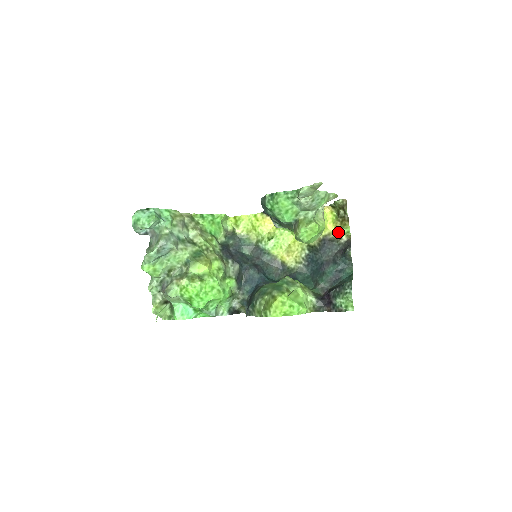
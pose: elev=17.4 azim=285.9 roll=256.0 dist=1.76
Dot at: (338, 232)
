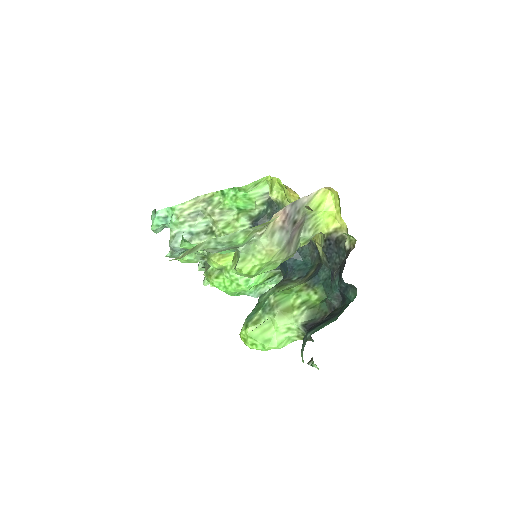
Dot at: (347, 229)
